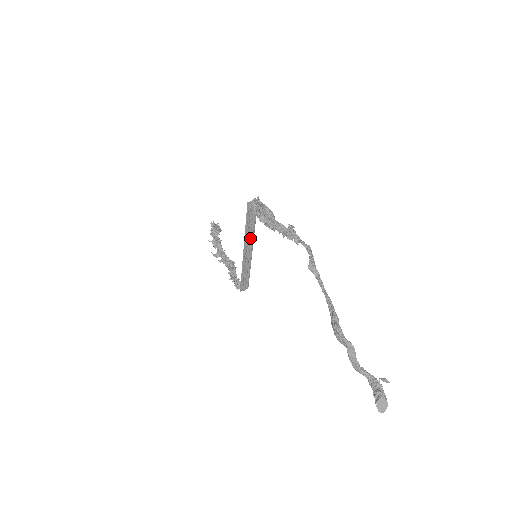
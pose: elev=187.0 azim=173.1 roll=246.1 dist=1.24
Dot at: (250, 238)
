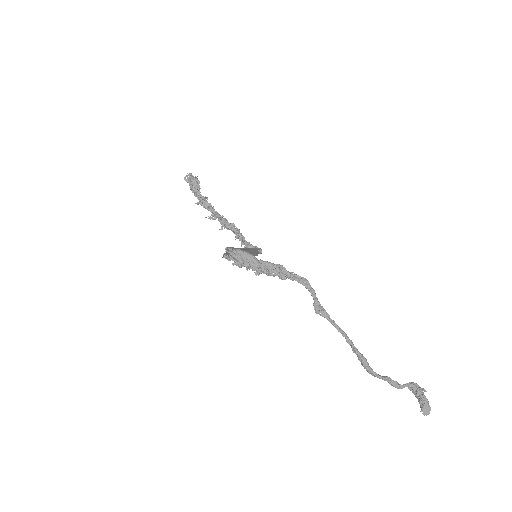
Dot at: (241, 250)
